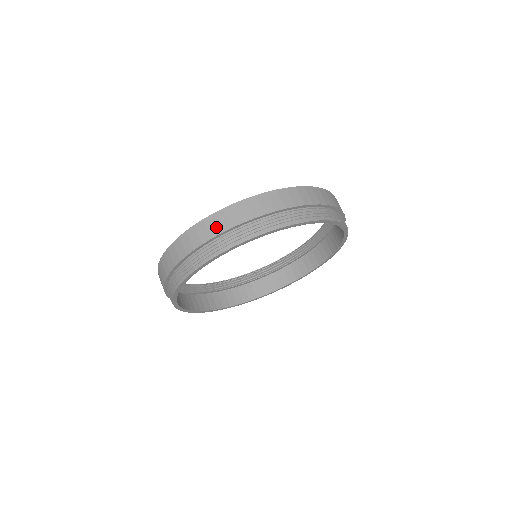
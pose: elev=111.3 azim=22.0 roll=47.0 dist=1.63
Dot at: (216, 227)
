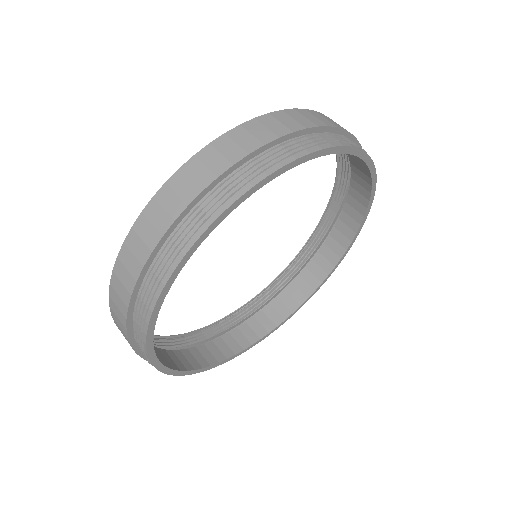
Dot at: (220, 160)
